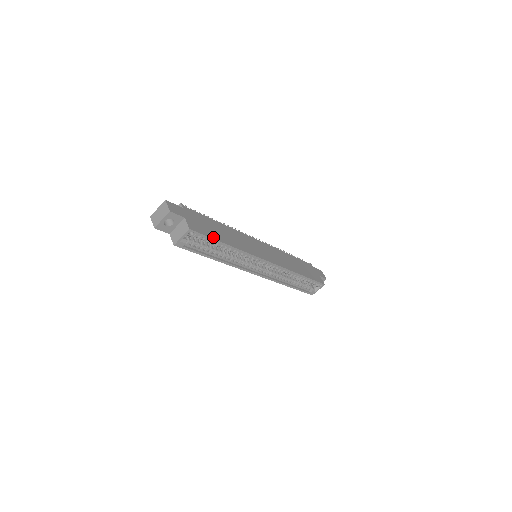
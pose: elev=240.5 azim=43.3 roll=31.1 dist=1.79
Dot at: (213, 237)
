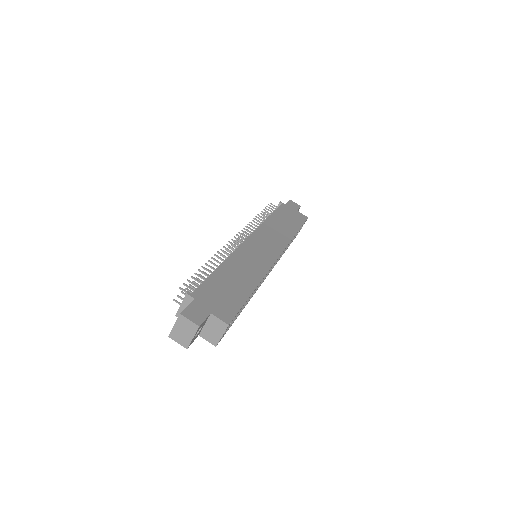
Dot at: (242, 301)
